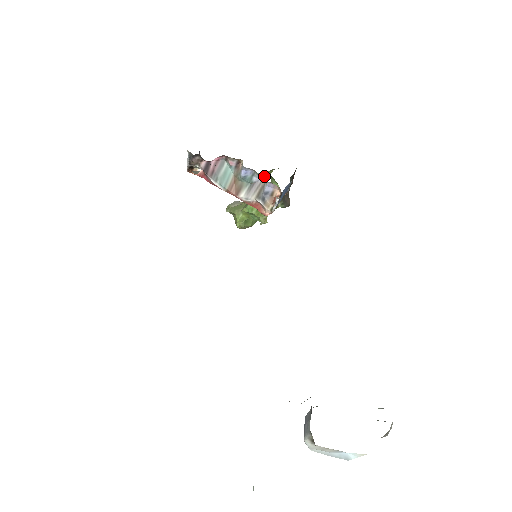
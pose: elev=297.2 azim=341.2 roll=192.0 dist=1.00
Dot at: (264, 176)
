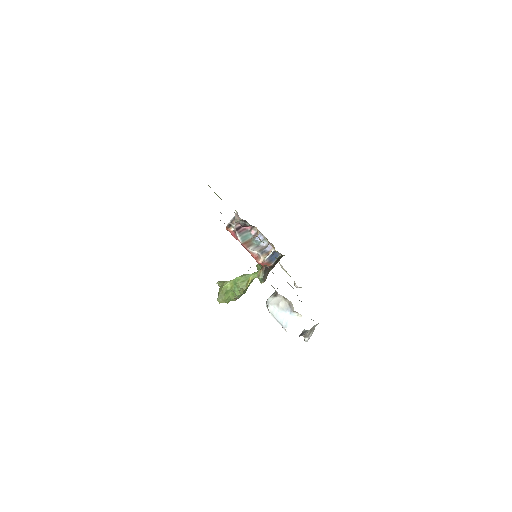
Dot at: (268, 243)
